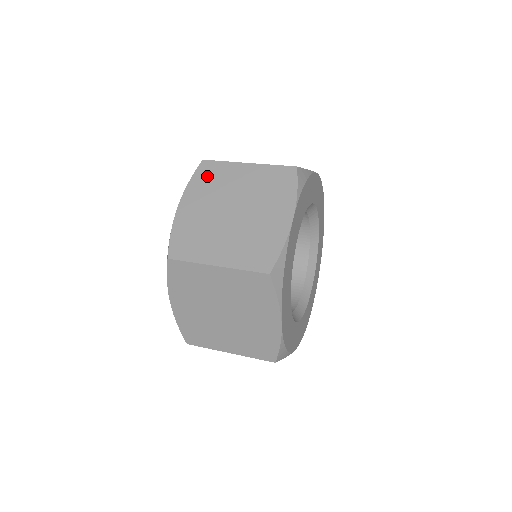
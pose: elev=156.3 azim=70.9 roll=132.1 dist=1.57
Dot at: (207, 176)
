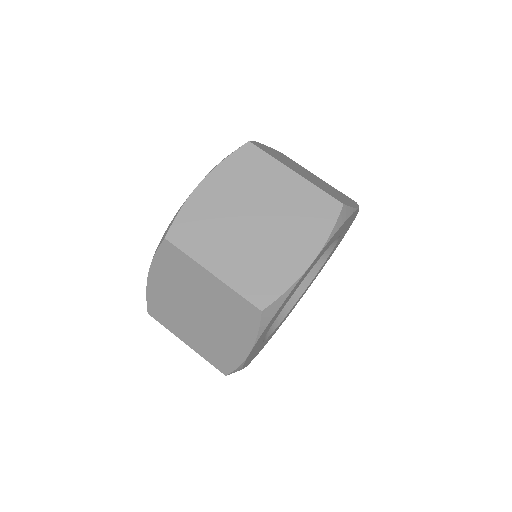
Dot at: (171, 261)
